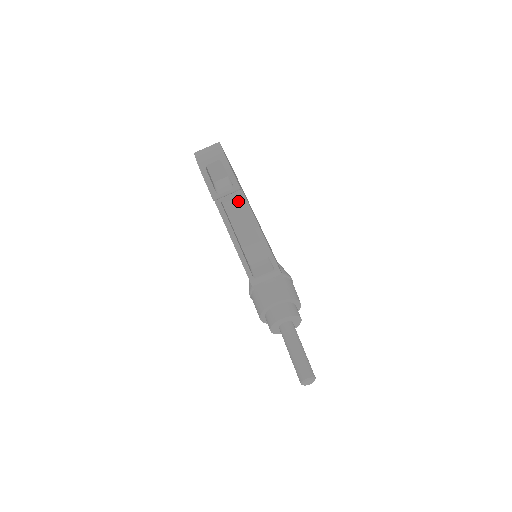
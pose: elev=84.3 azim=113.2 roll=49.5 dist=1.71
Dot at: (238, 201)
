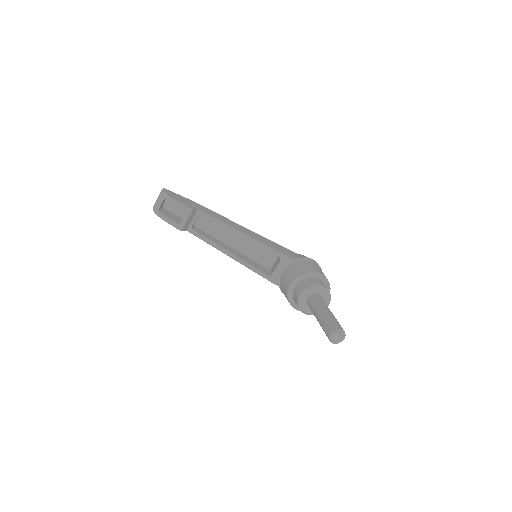
Dot at: occluded
